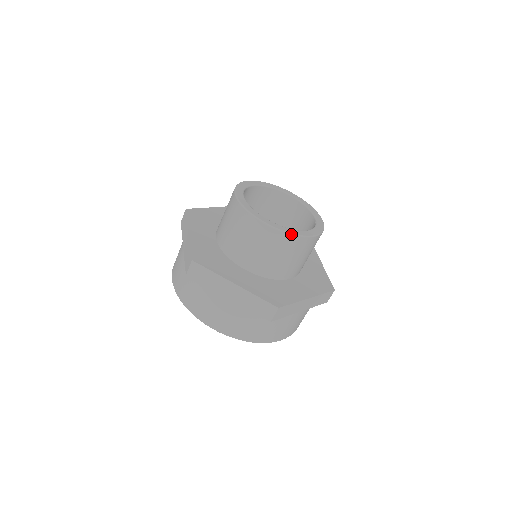
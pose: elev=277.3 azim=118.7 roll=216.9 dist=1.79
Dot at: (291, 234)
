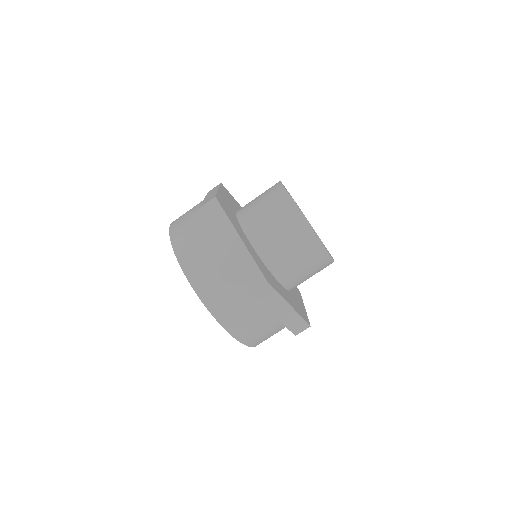
Dot at: (313, 232)
